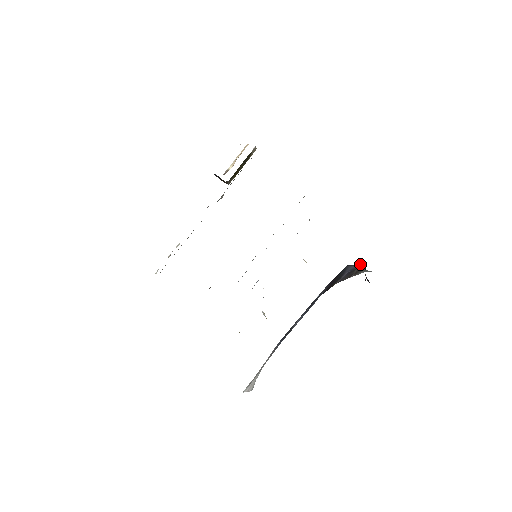
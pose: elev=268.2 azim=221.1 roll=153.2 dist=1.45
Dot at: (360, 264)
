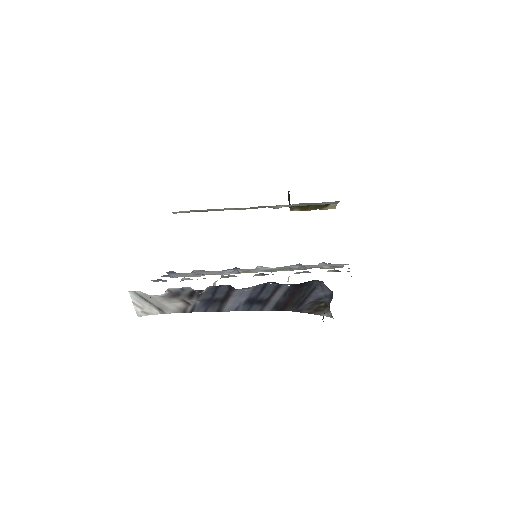
Dot at: (330, 292)
